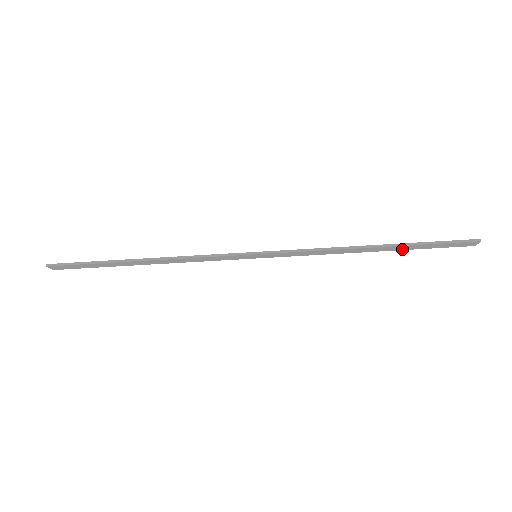
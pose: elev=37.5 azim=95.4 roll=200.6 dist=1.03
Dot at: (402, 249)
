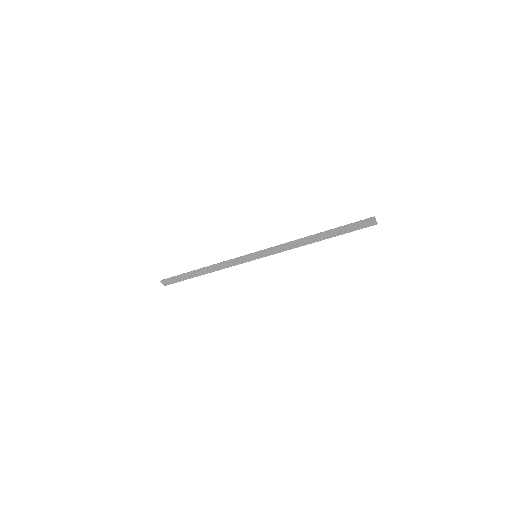
Dot at: (334, 235)
